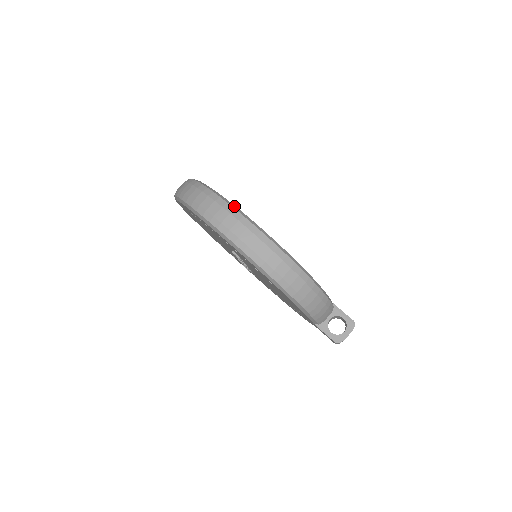
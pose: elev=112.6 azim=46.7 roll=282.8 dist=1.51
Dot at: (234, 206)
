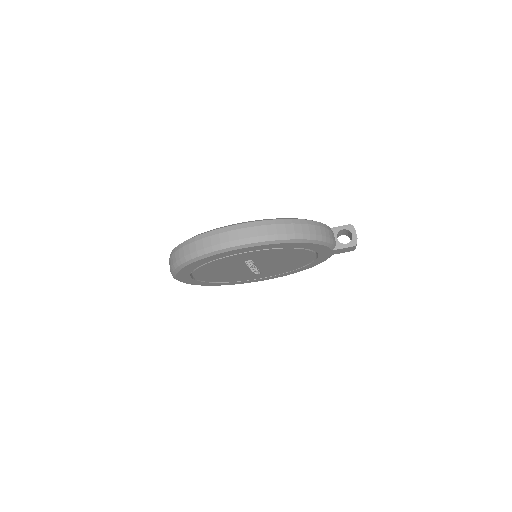
Dot at: (224, 227)
